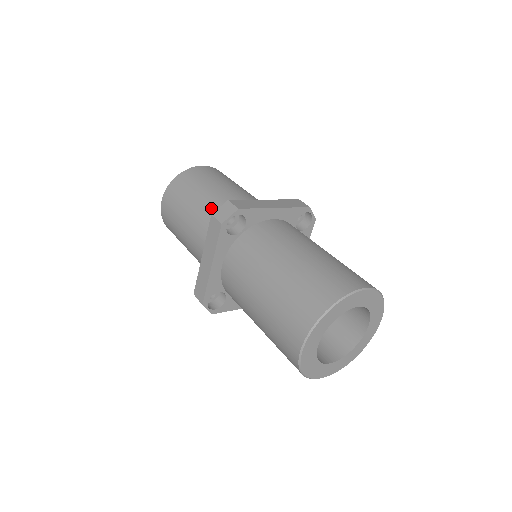
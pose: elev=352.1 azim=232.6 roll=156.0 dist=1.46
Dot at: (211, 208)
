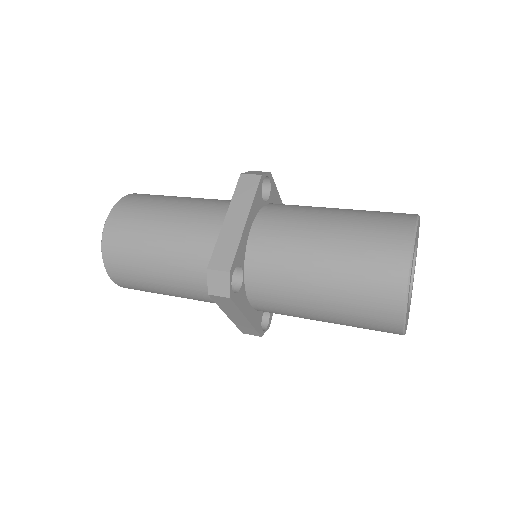
Dot at: (182, 267)
